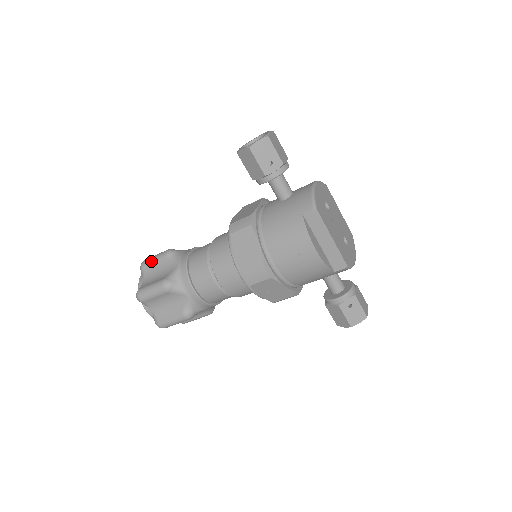
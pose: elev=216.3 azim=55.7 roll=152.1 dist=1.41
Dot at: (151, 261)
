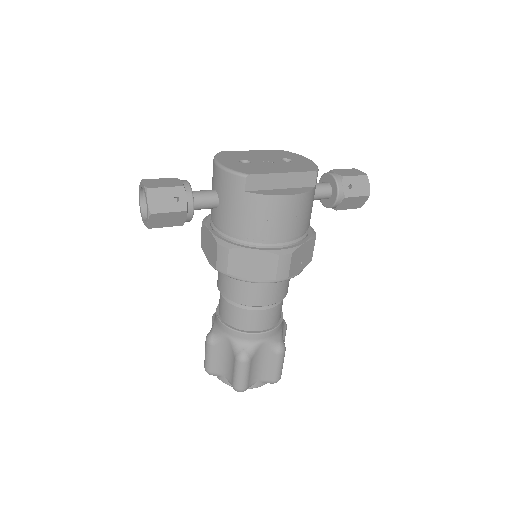
Dot at: (209, 362)
